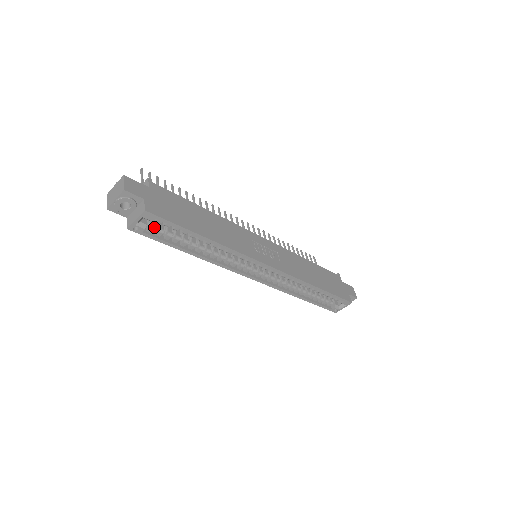
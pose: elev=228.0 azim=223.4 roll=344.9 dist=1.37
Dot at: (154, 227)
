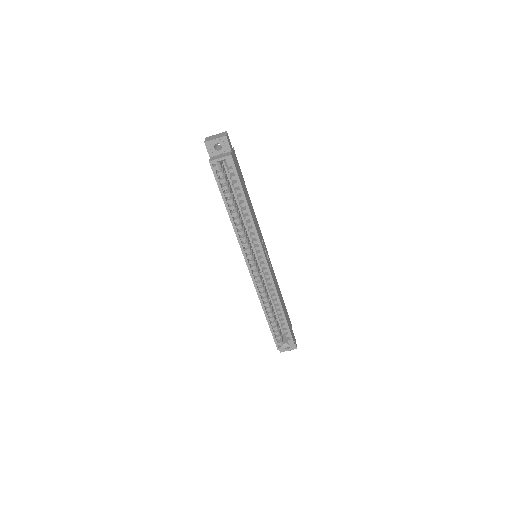
Dot at: (223, 174)
